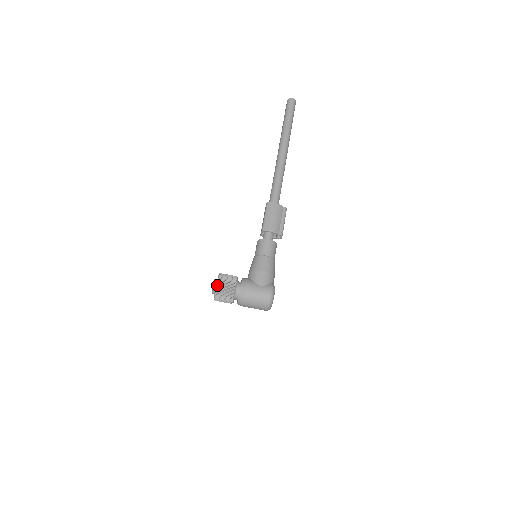
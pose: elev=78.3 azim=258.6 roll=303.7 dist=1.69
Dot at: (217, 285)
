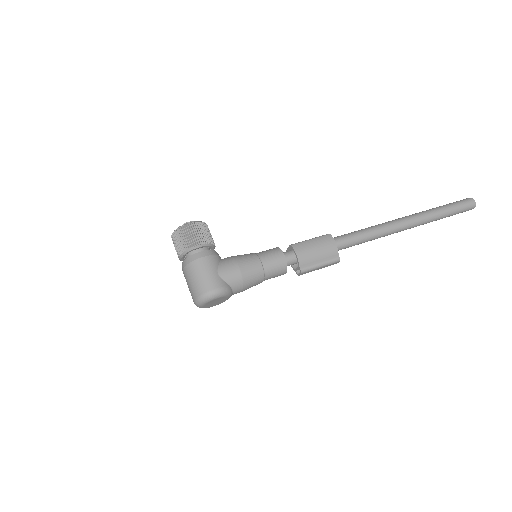
Dot at: (188, 224)
